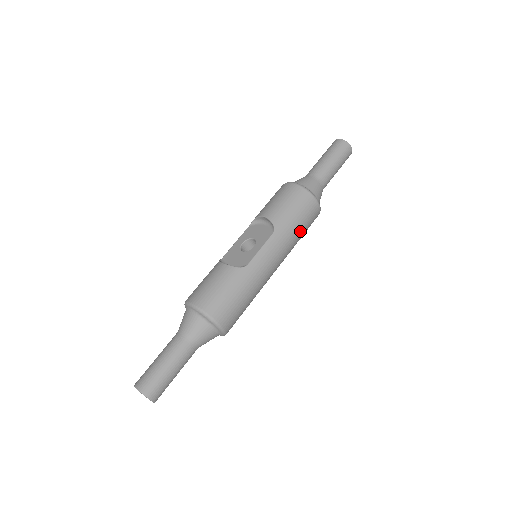
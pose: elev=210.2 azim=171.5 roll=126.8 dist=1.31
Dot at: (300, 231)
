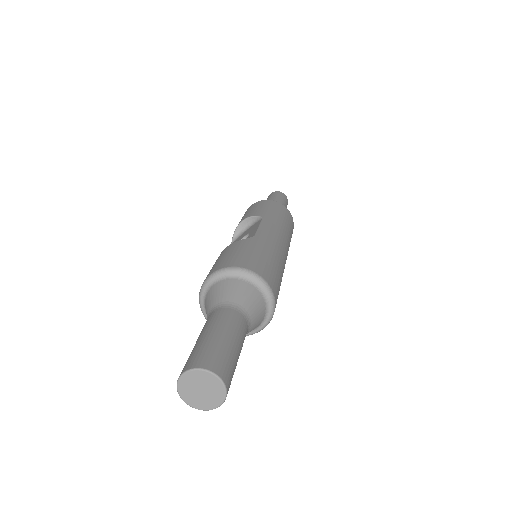
Dot at: (287, 224)
